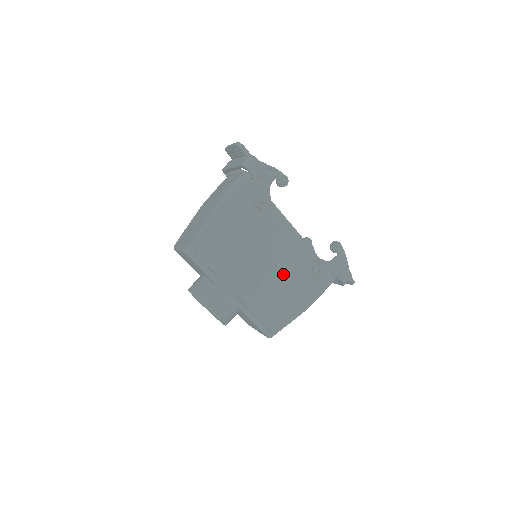
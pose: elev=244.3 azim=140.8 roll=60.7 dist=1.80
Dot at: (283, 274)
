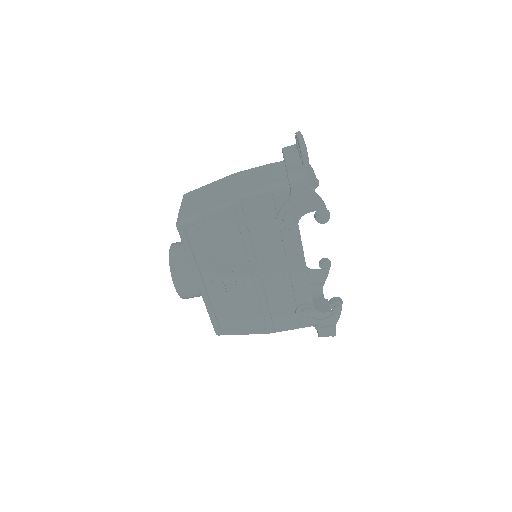
Dot at: (265, 294)
